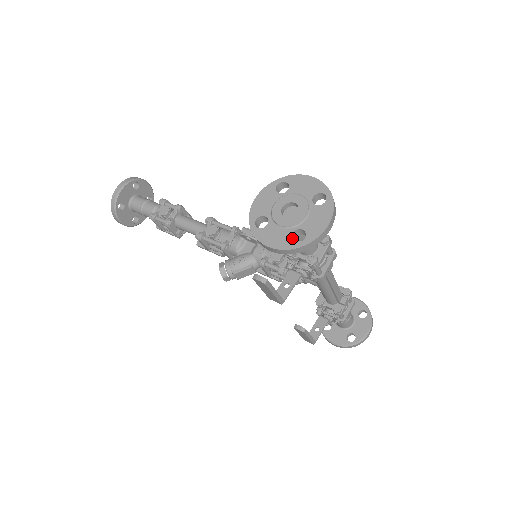
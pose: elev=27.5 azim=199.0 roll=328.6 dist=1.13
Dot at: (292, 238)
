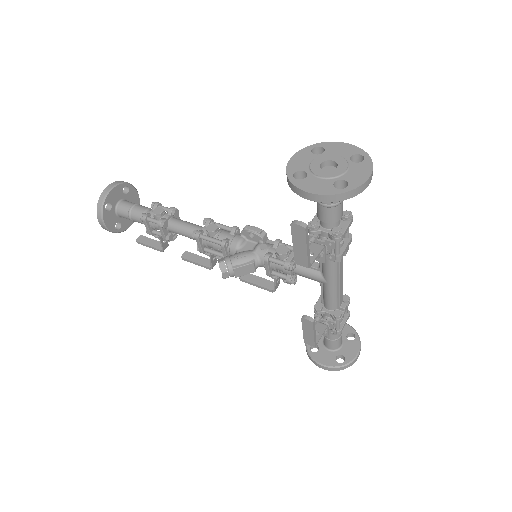
Dot at: (333, 188)
